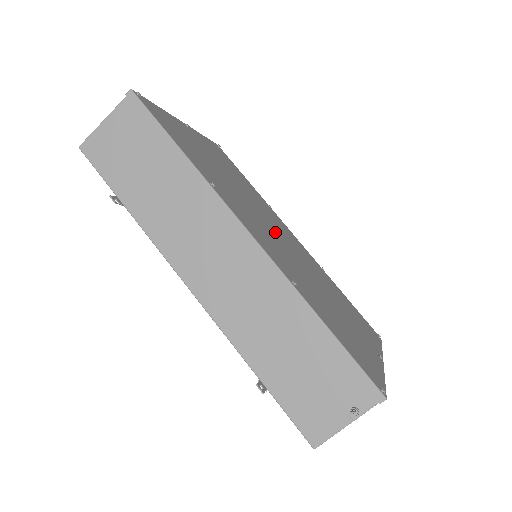
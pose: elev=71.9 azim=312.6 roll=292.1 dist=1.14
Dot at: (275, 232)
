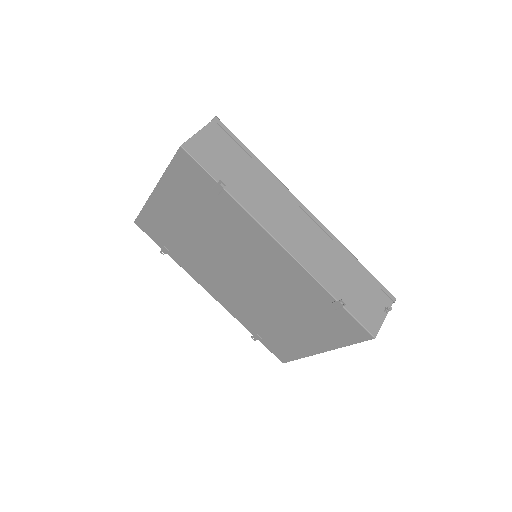
Dot at: occluded
